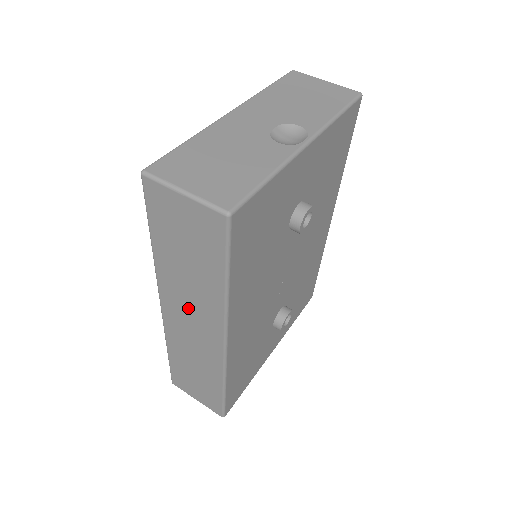
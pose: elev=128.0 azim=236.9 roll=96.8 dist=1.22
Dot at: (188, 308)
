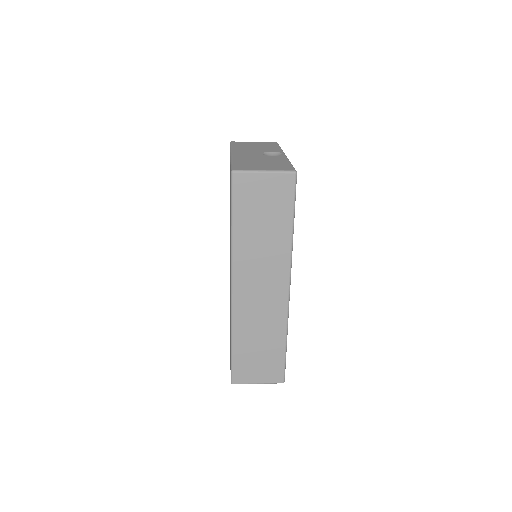
Dot at: (259, 272)
